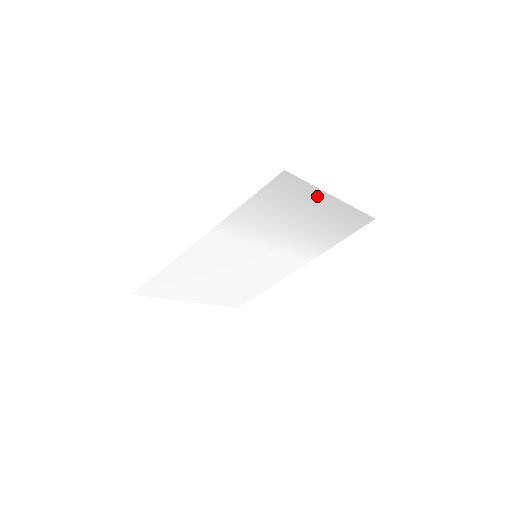
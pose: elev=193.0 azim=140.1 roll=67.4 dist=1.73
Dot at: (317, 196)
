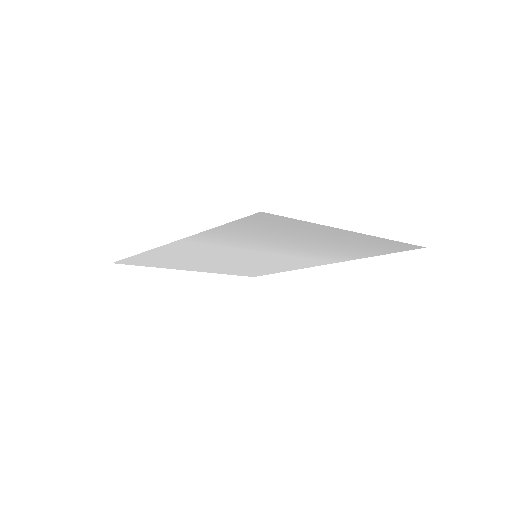
Dot at: (326, 229)
